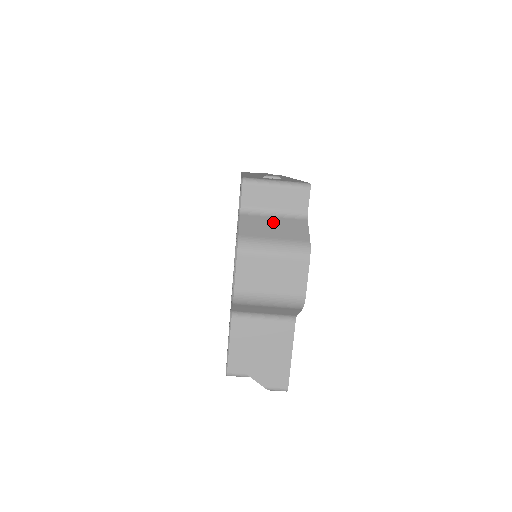
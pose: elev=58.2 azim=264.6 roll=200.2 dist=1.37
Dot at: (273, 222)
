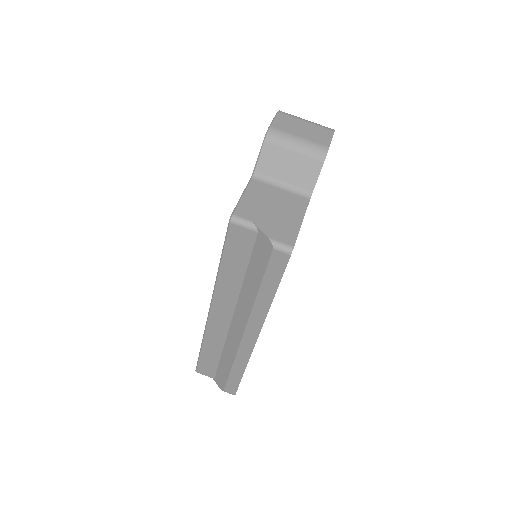
Dot at: occluded
